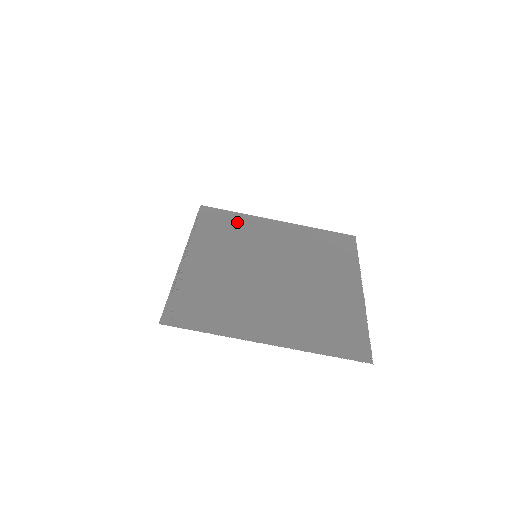
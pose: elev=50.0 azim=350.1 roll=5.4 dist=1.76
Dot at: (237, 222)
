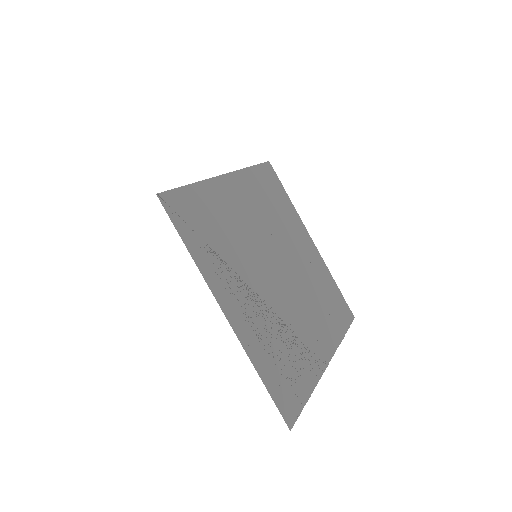
Dot at: (207, 205)
